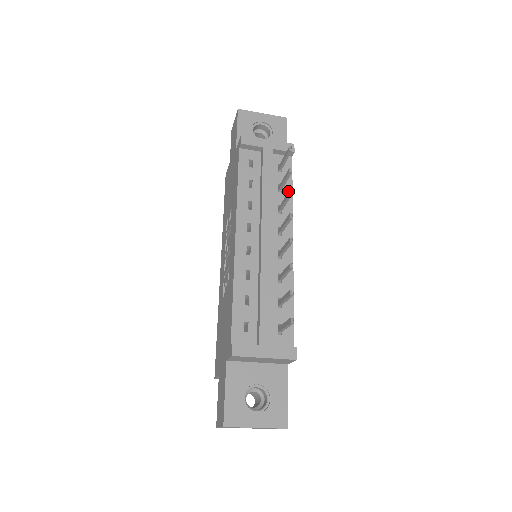
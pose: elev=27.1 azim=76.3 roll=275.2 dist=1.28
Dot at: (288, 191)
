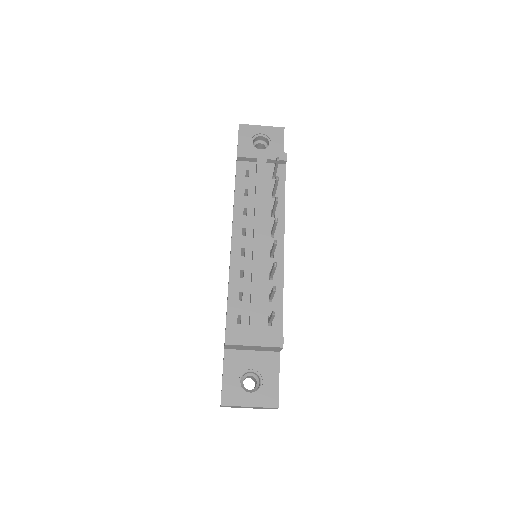
Dot at: (281, 196)
